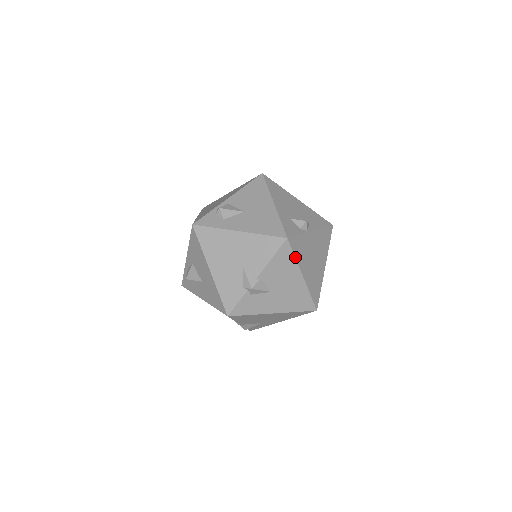
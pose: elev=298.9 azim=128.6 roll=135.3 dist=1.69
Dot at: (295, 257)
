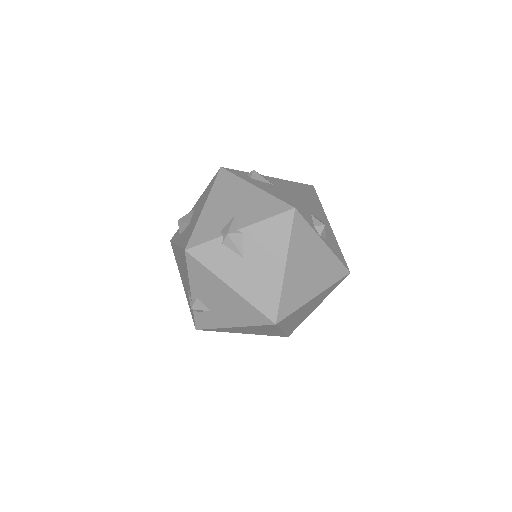
Dot at: (290, 236)
